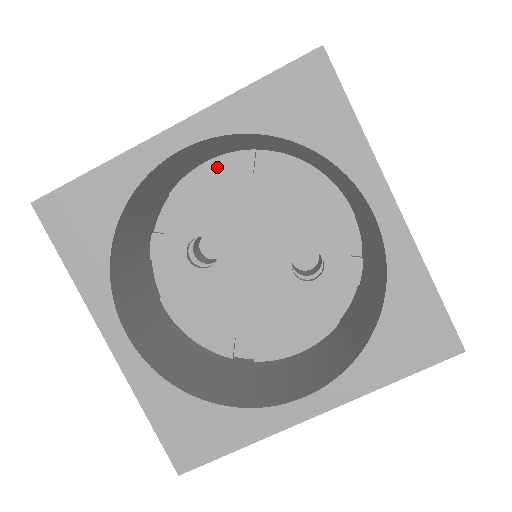
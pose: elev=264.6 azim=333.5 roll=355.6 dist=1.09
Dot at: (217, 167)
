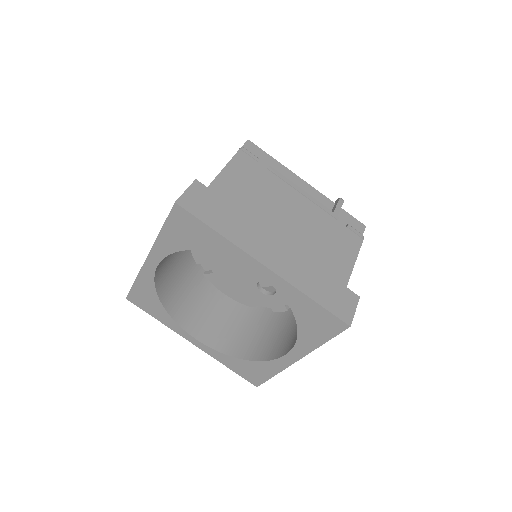
Dot at: occluded
